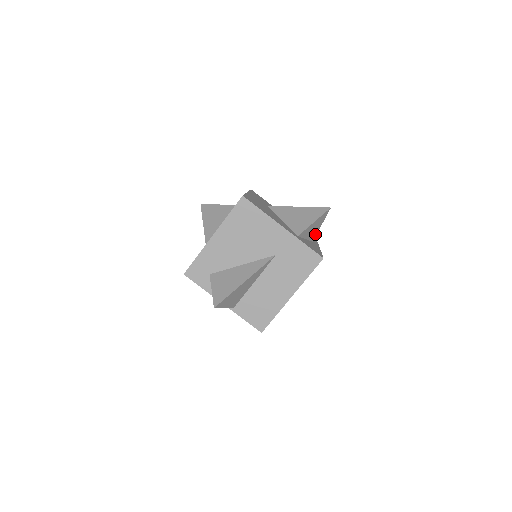
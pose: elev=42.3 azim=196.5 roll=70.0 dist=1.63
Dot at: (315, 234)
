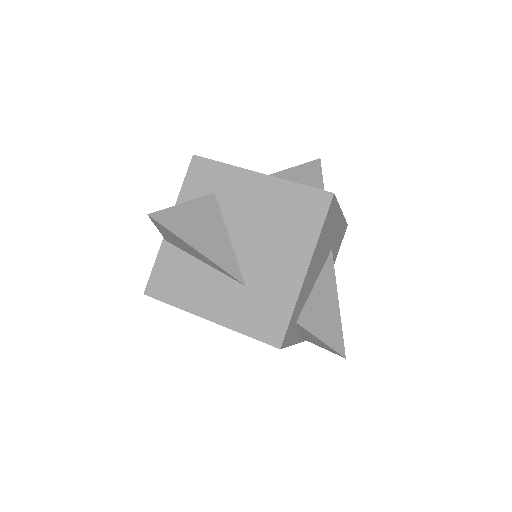
Dot at: occluded
